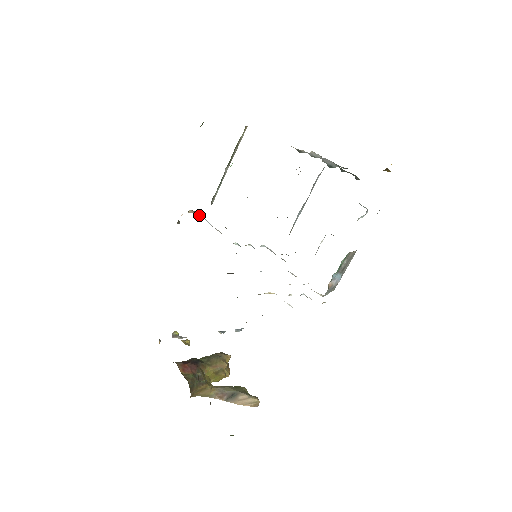
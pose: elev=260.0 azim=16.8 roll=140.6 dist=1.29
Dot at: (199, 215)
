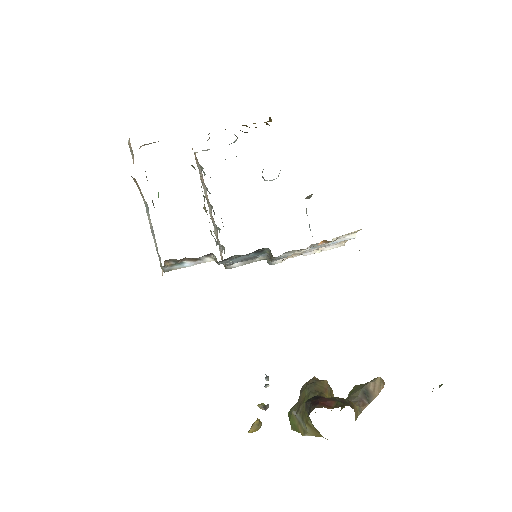
Dot at: (169, 267)
